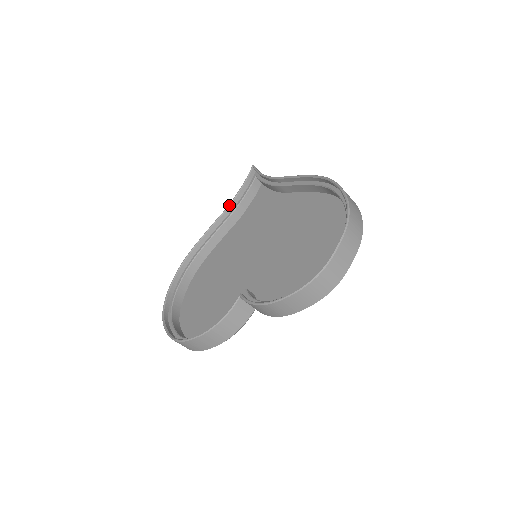
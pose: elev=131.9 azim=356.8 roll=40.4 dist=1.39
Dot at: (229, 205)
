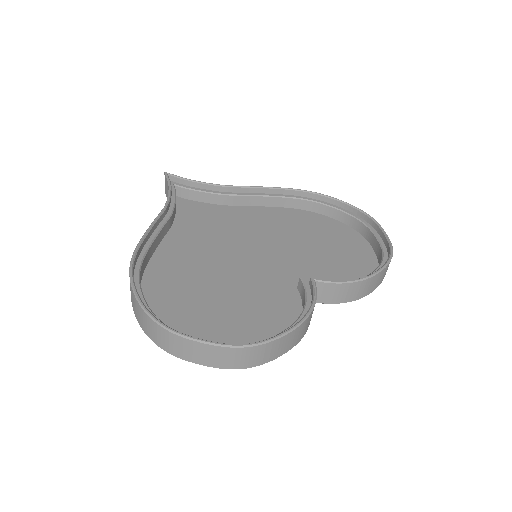
Dot at: (167, 204)
